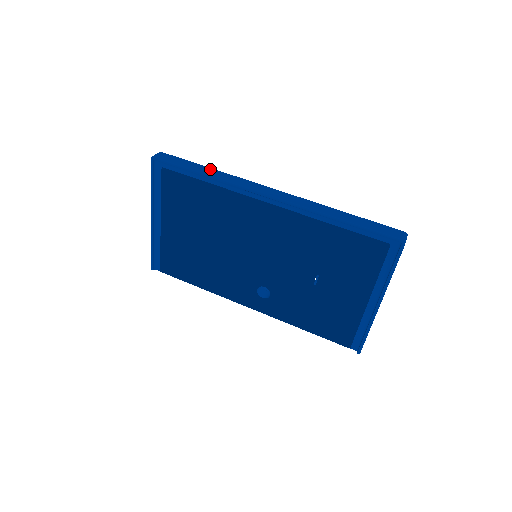
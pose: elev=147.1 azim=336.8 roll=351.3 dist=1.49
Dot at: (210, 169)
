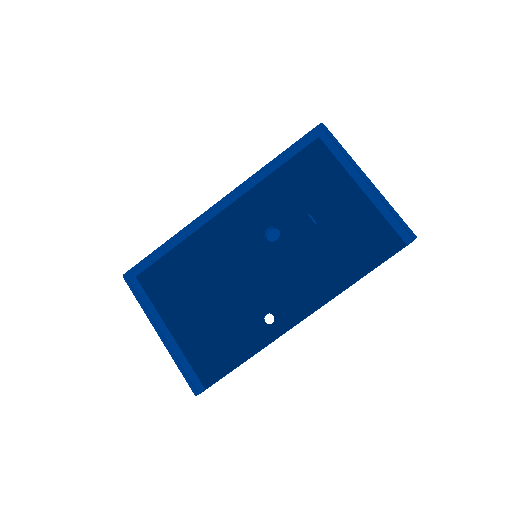
Dot at: occluded
